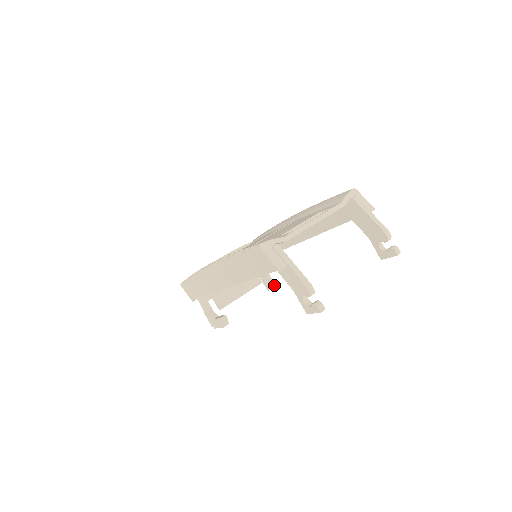
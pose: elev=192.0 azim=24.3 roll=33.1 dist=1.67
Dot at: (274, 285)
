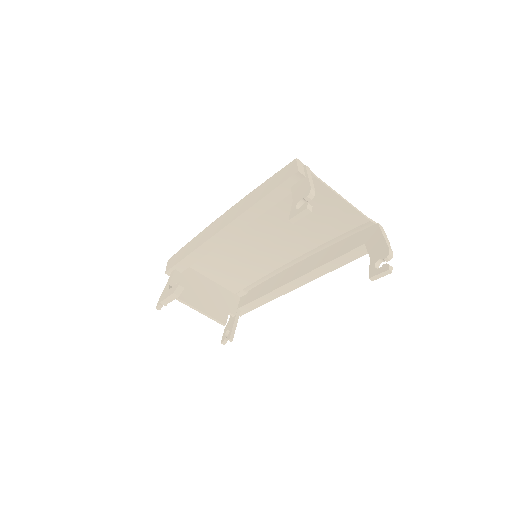
Dot at: (232, 337)
